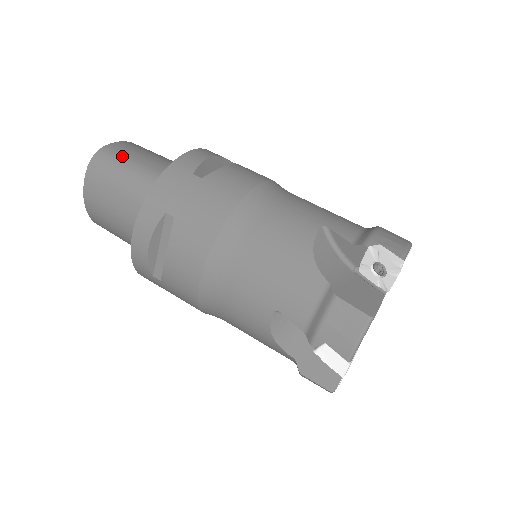
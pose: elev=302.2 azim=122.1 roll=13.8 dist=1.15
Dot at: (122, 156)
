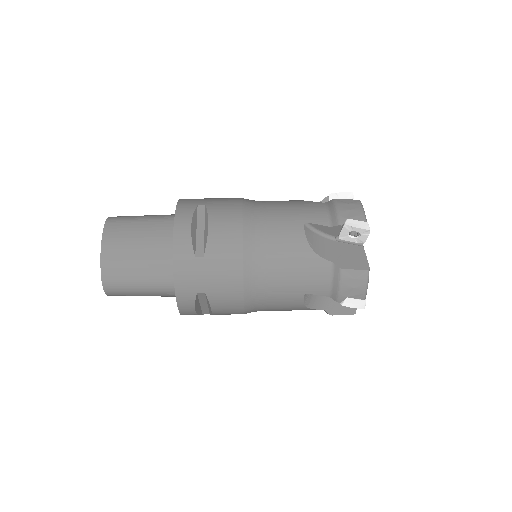
Dot at: occluded
